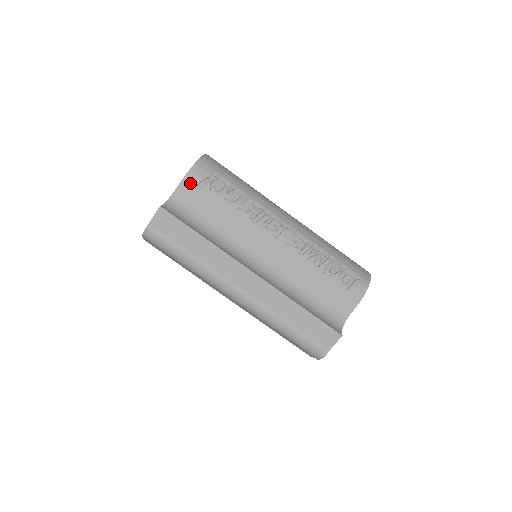
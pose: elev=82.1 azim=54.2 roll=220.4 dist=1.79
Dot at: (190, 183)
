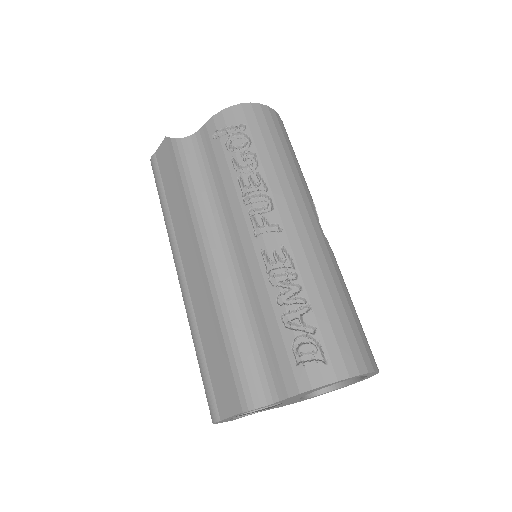
Dot at: (213, 126)
